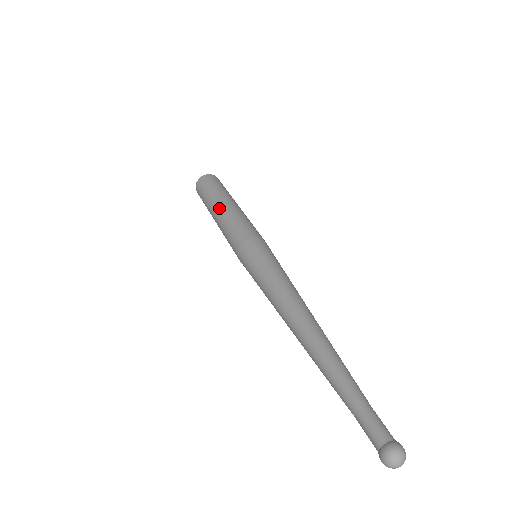
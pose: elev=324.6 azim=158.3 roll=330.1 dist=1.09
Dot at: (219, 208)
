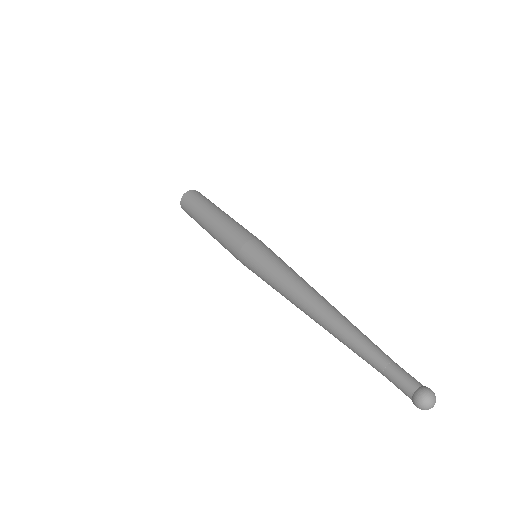
Dot at: (217, 213)
